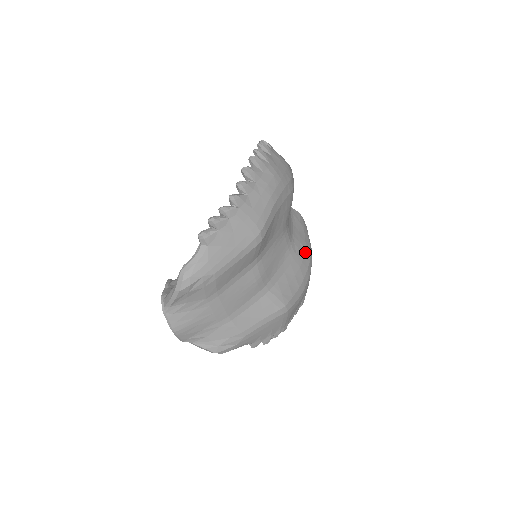
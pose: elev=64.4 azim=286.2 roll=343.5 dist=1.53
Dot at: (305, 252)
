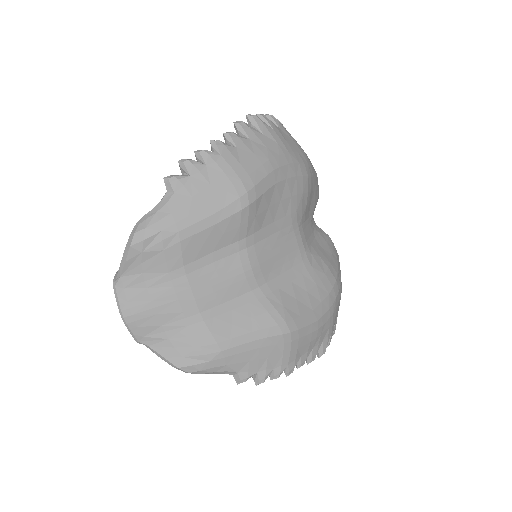
Dot at: (327, 271)
